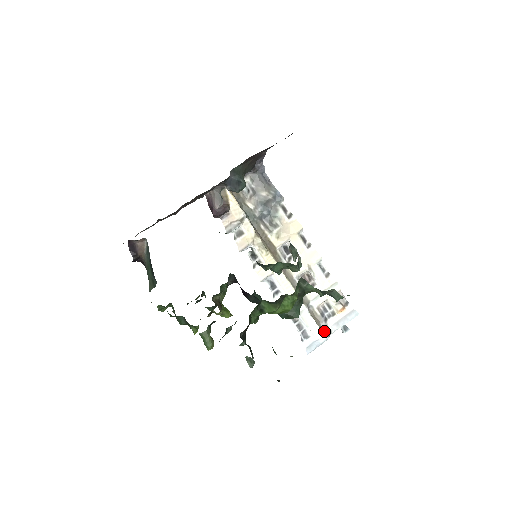
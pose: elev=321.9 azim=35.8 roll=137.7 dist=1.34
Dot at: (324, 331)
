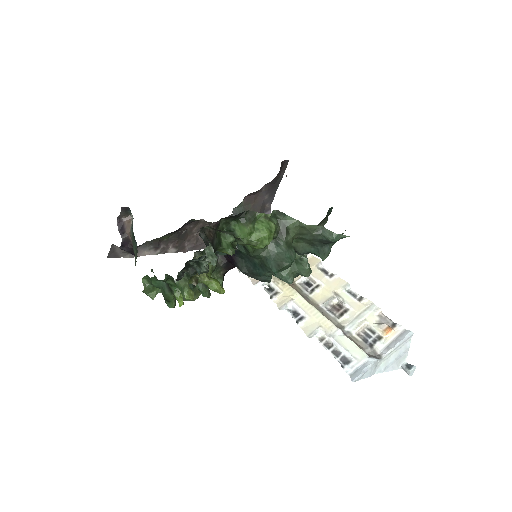
Dot at: (371, 355)
